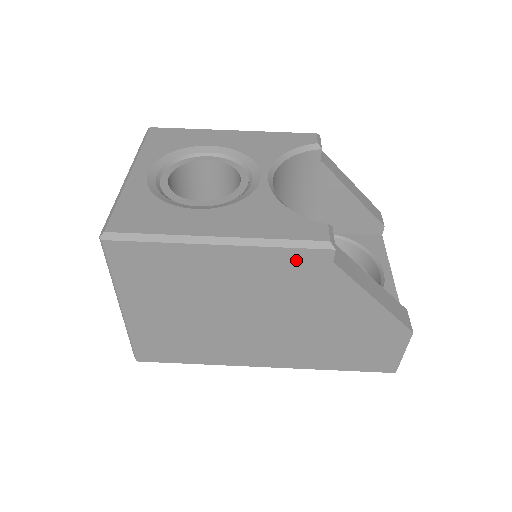
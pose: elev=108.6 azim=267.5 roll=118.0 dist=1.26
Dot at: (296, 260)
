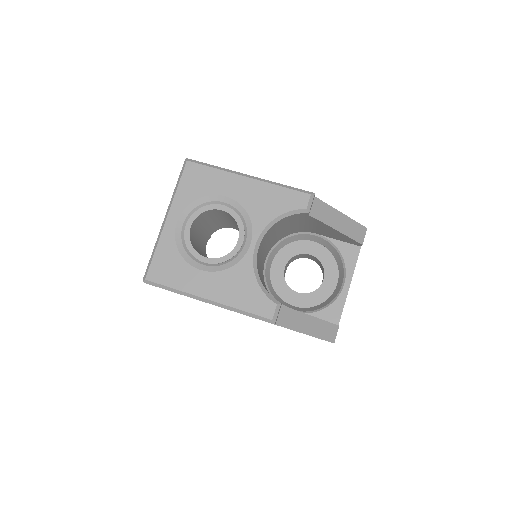
Dot at: occluded
